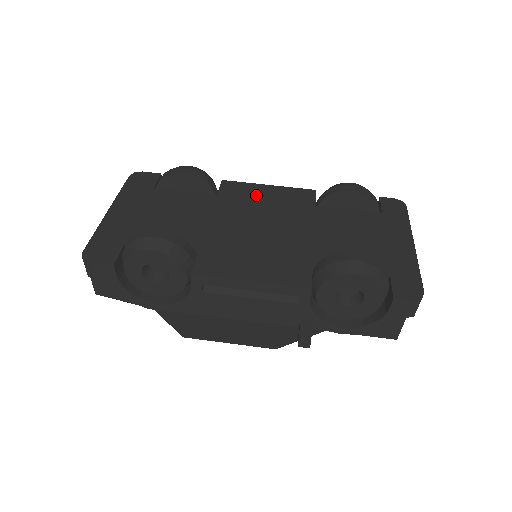
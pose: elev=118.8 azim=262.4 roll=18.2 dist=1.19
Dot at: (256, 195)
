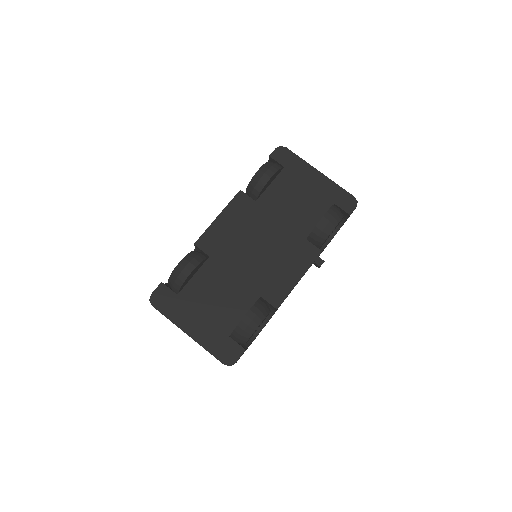
Dot at: (224, 232)
